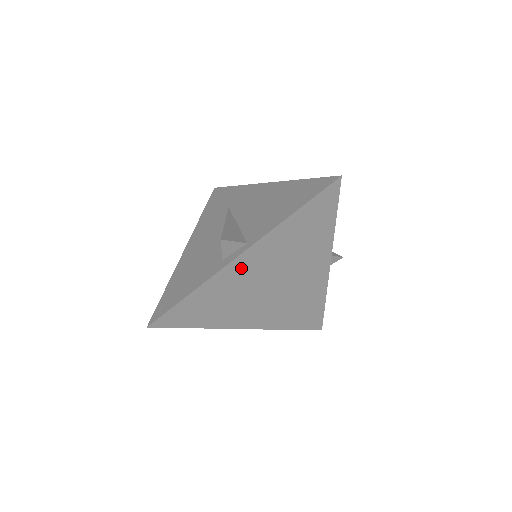
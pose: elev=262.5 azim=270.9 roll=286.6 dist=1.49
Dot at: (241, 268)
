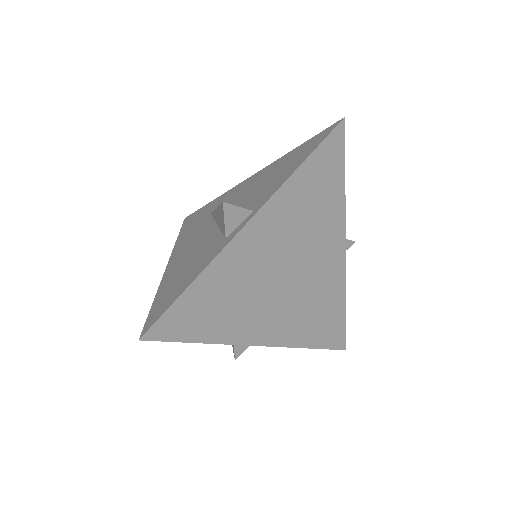
Dot at: (251, 243)
